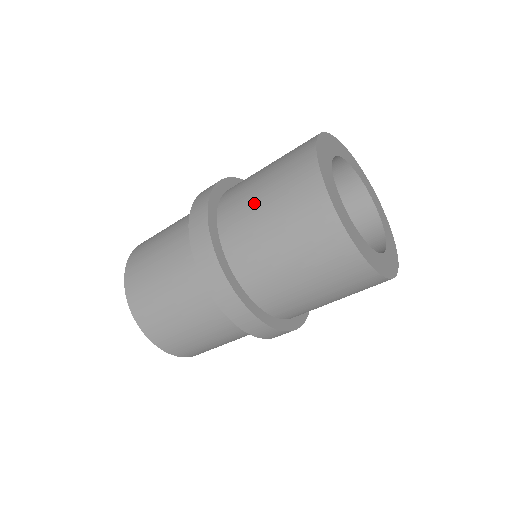
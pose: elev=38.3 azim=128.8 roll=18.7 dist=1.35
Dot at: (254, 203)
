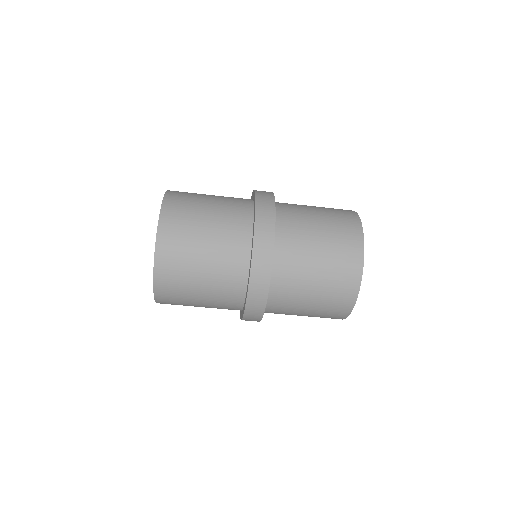
Dot at: (309, 260)
